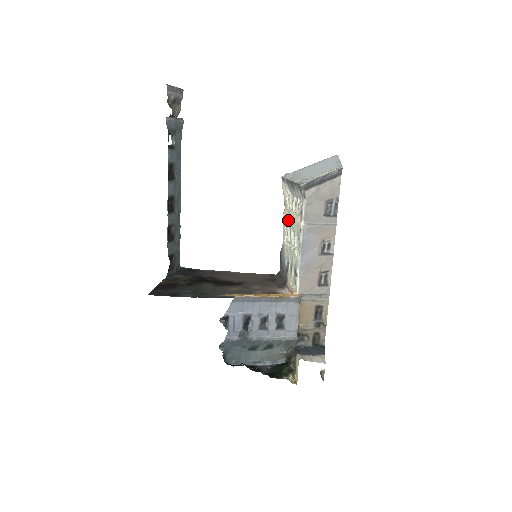
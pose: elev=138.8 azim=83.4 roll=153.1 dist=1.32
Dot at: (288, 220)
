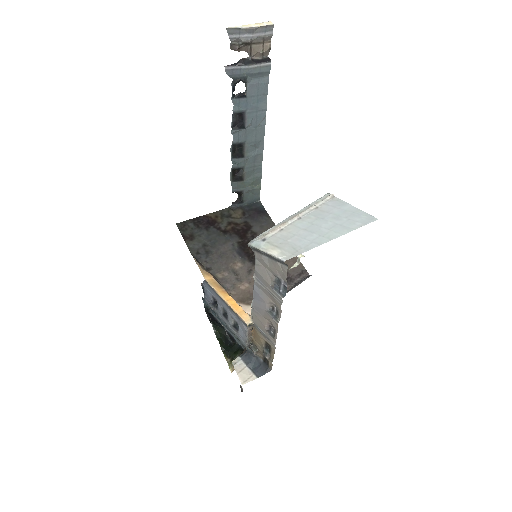
Dot at: occluded
